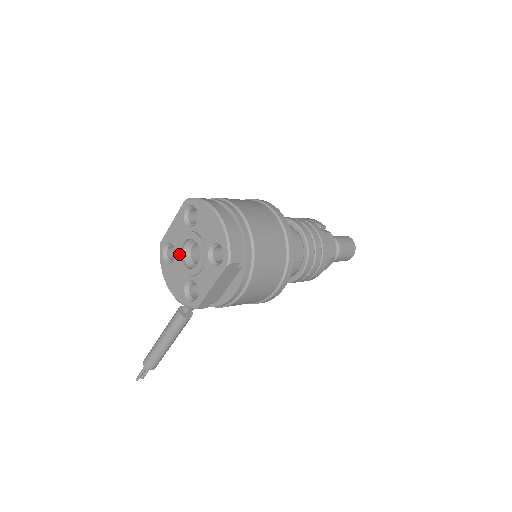
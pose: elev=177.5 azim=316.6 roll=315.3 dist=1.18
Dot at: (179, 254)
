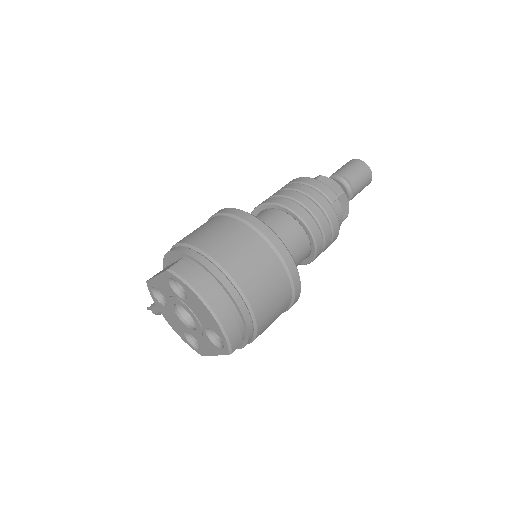
Dot at: (172, 308)
